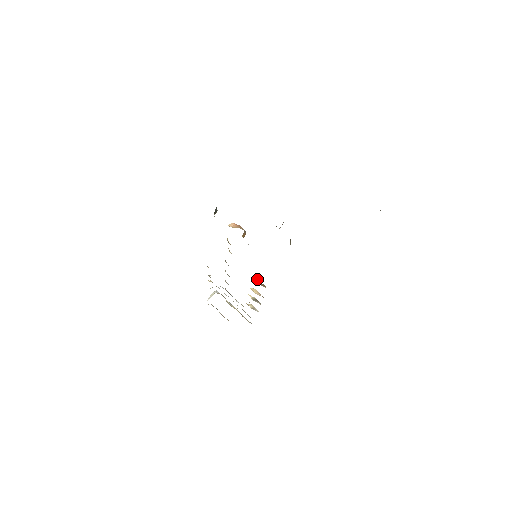
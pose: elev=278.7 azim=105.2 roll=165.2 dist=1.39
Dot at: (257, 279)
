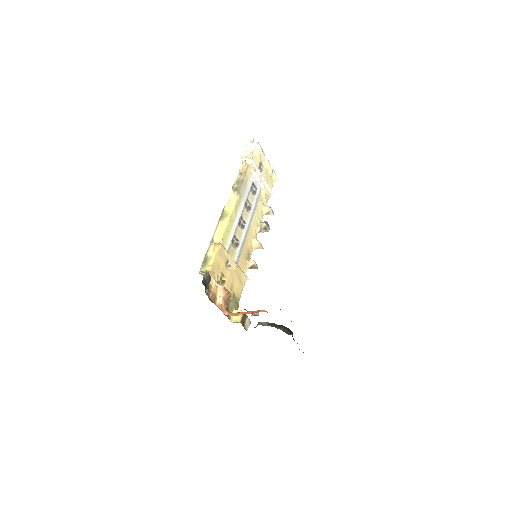
Dot at: (253, 261)
